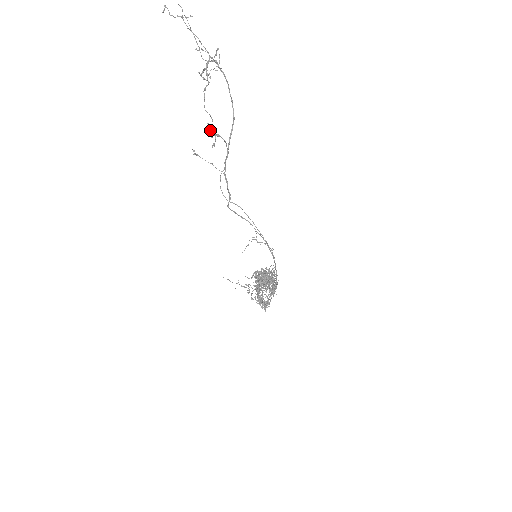
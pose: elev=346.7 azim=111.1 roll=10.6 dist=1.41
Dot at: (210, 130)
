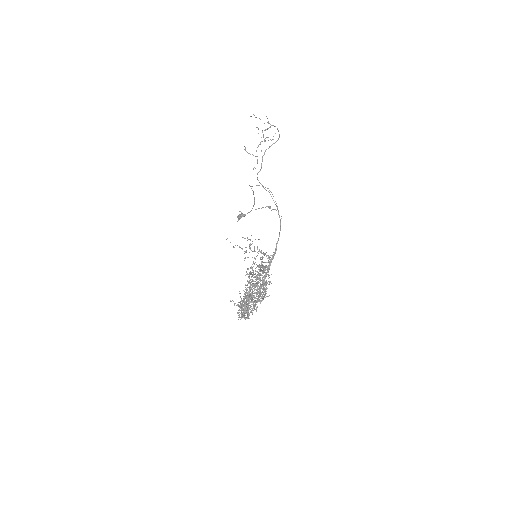
Dot at: (240, 214)
